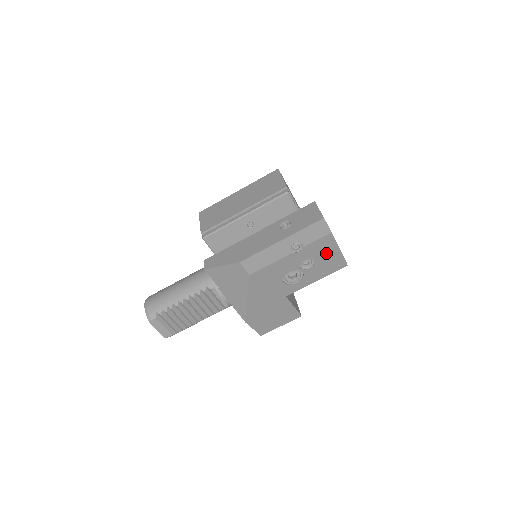
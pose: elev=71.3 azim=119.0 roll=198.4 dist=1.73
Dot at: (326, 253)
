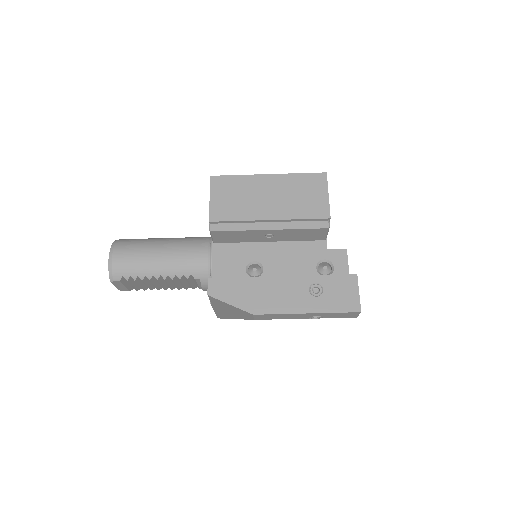
Dot at: occluded
